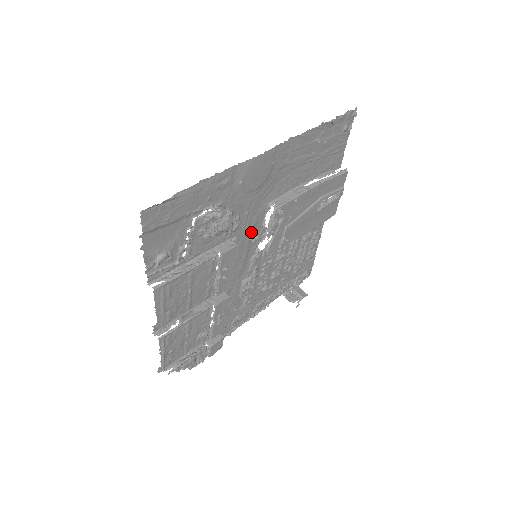
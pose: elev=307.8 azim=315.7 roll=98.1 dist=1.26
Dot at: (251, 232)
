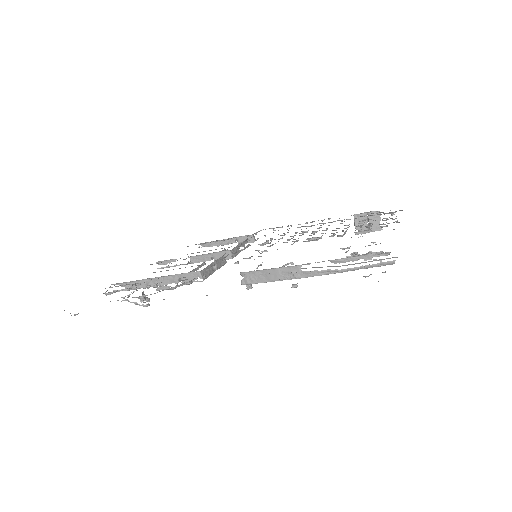
Dot at: occluded
